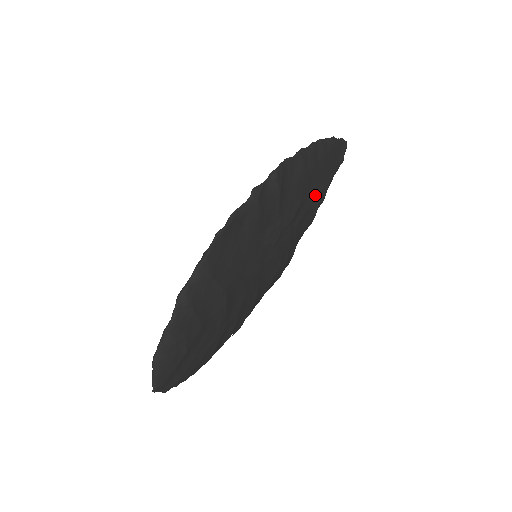
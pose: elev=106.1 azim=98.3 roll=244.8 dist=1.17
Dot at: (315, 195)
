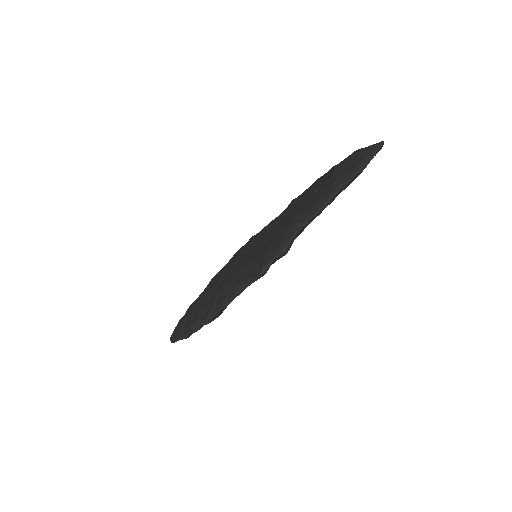
Dot at: occluded
